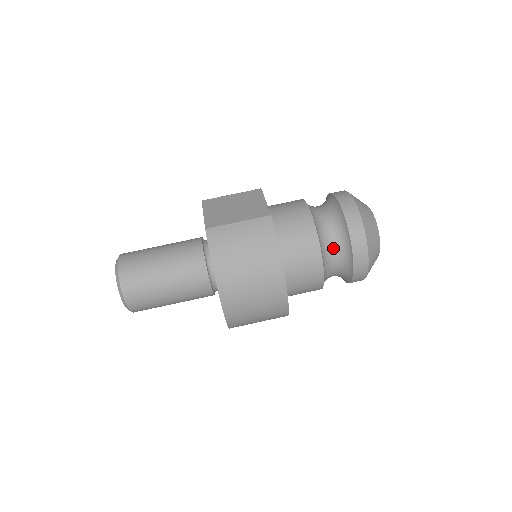
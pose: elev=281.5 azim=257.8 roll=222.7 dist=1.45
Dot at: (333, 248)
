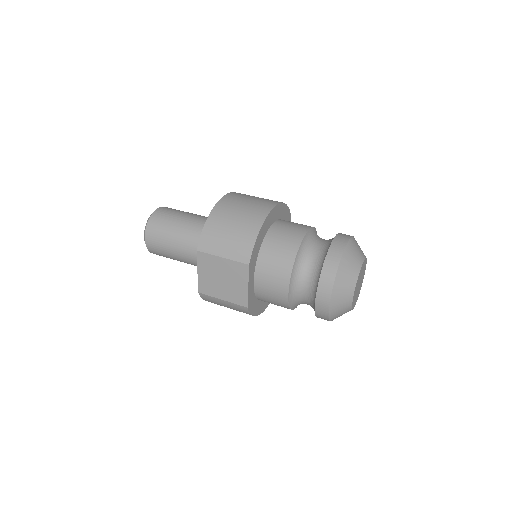
Dot at: (323, 239)
